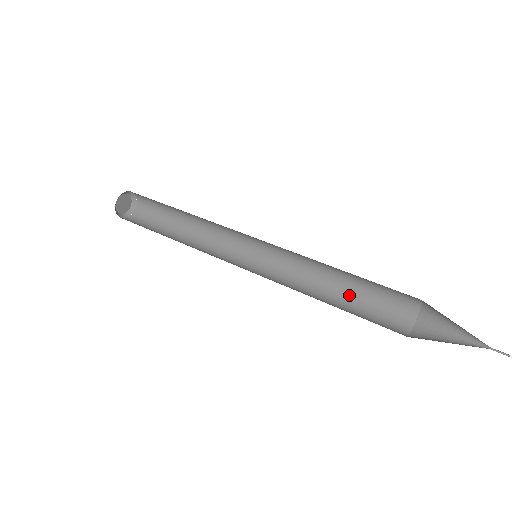
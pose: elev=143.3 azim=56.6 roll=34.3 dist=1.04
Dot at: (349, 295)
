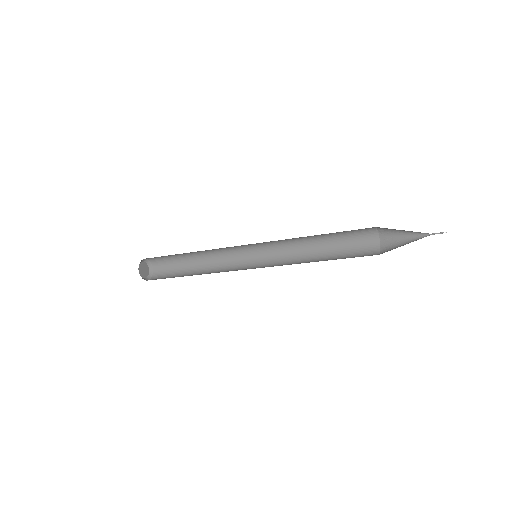
Dot at: (329, 259)
